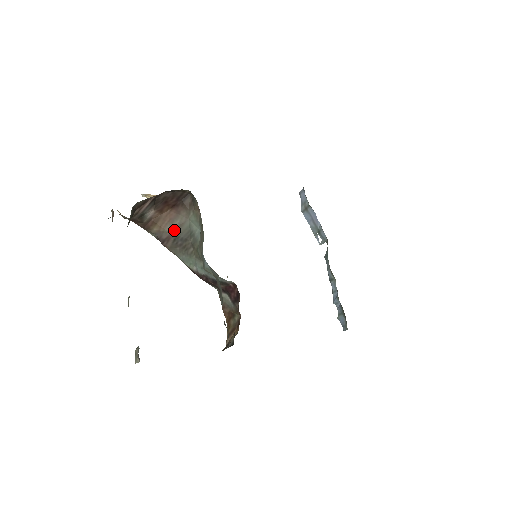
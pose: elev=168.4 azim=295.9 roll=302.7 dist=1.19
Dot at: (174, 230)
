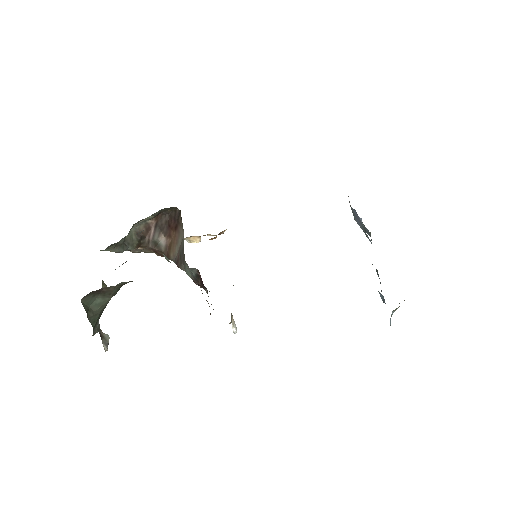
Dot at: (179, 249)
